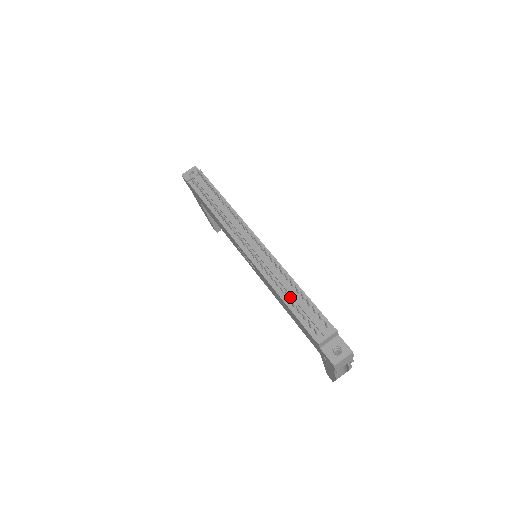
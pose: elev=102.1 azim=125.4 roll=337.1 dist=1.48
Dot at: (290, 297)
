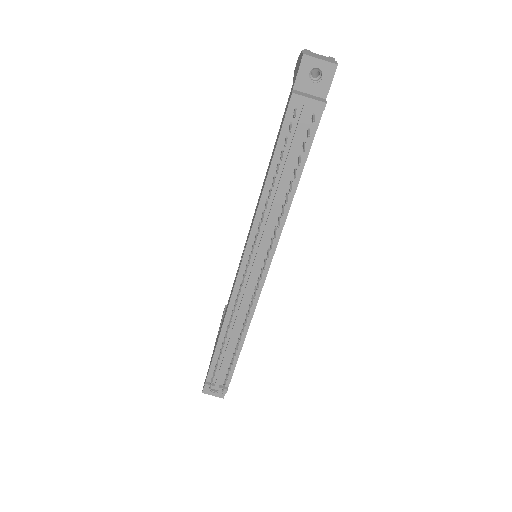
Dot at: (226, 343)
